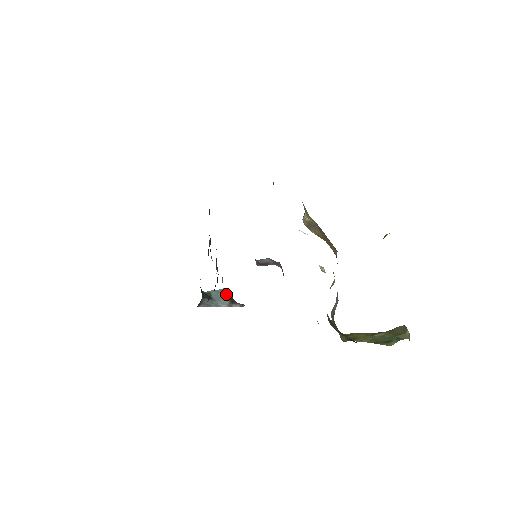
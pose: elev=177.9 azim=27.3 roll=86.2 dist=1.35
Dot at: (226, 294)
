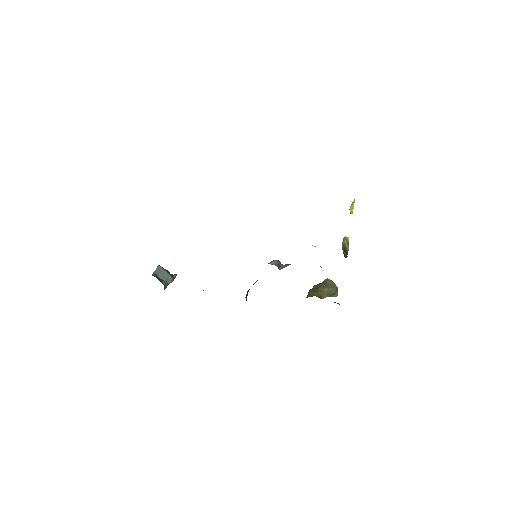
Dot at: (165, 270)
